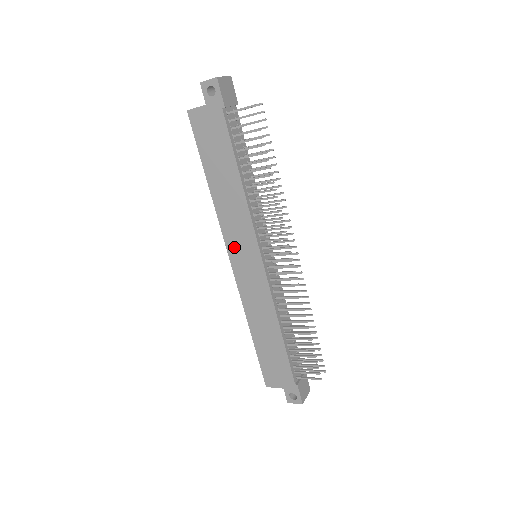
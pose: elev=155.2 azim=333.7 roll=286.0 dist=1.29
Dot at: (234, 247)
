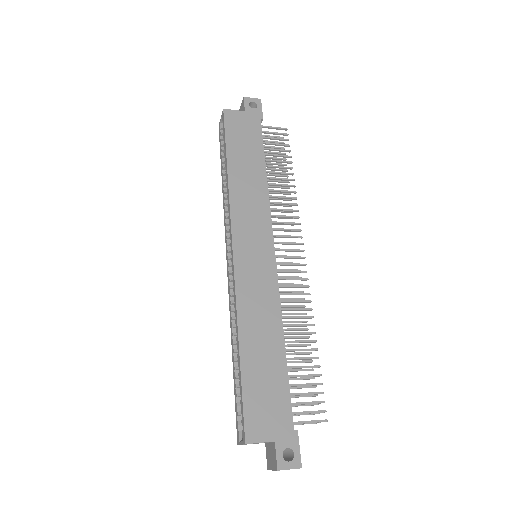
Dot at: (242, 233)
